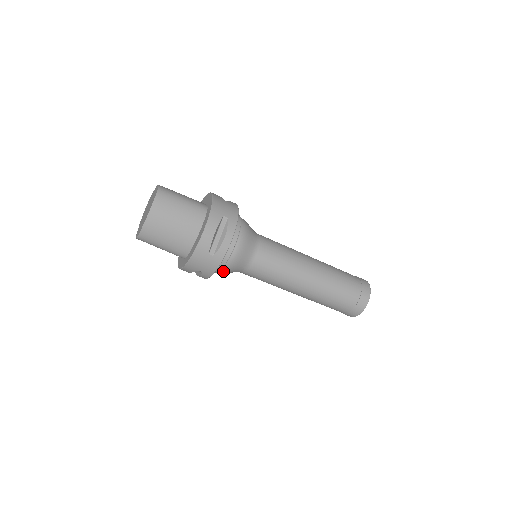
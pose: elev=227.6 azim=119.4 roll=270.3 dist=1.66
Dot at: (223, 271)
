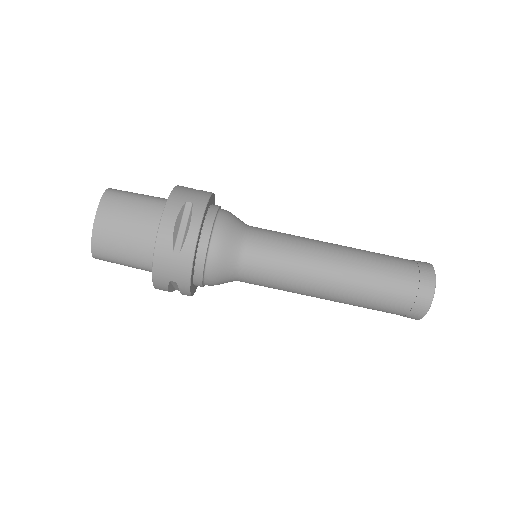
Dot at: (209, 279)
